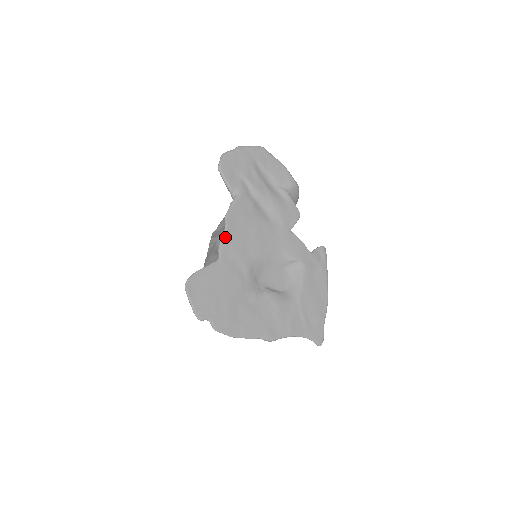
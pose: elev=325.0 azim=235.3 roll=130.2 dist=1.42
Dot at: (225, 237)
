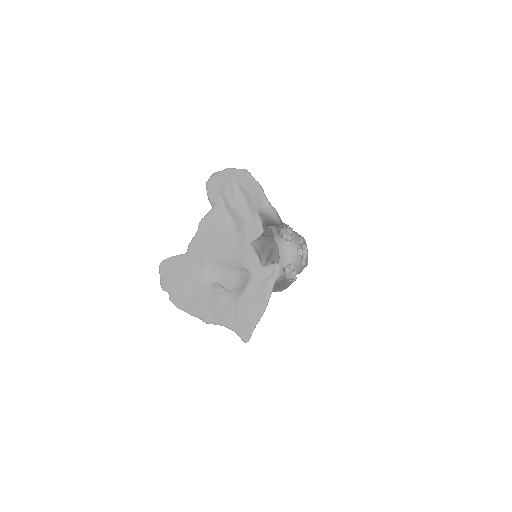
Dot at: (195, 238)
